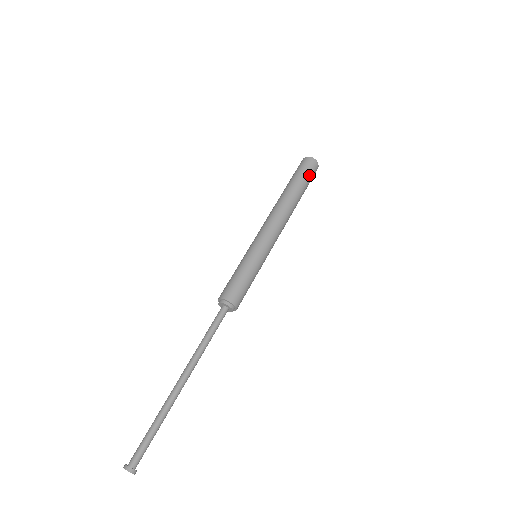
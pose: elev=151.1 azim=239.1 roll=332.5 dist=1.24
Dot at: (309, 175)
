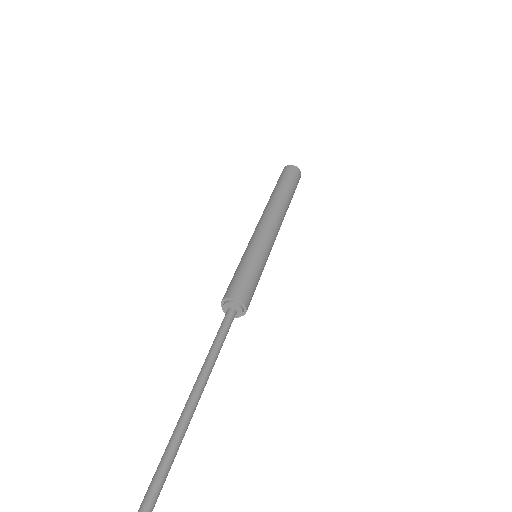
Dot at: (293, 178)
